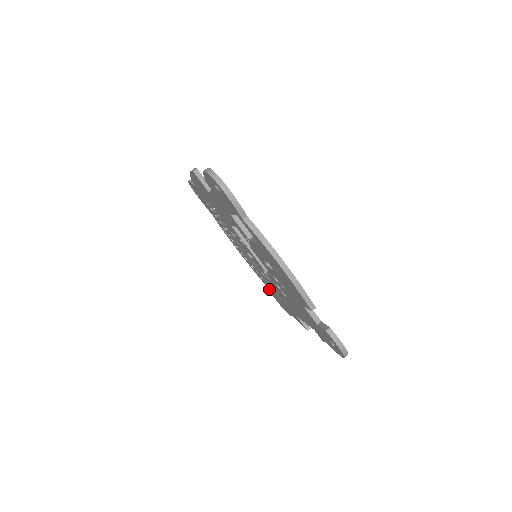
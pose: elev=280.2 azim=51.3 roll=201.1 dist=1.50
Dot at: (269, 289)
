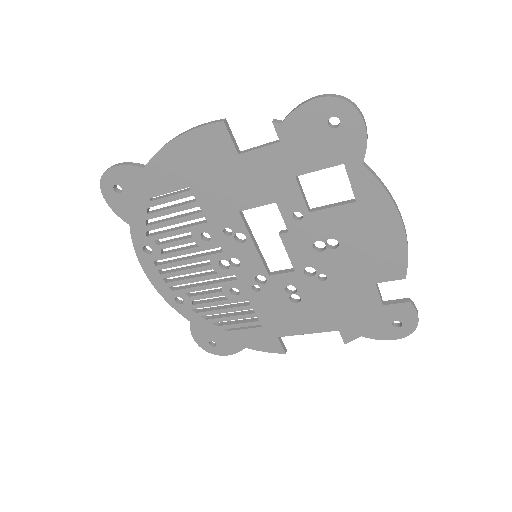
Dot at: (202, 326)
